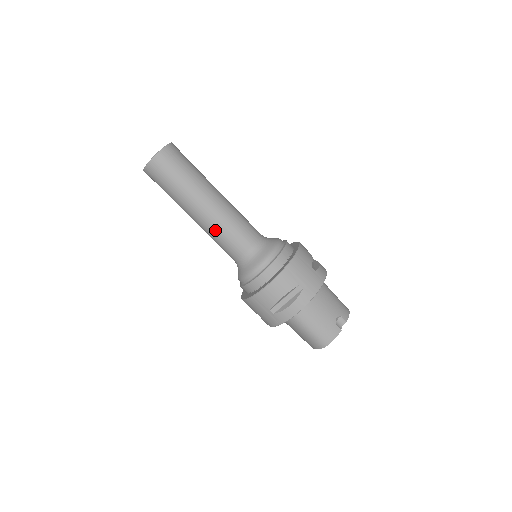
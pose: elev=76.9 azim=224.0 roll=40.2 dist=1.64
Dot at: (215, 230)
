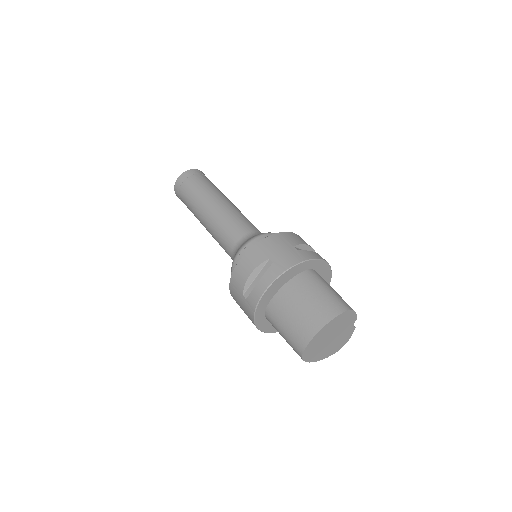
Dot at: (235, 211)
